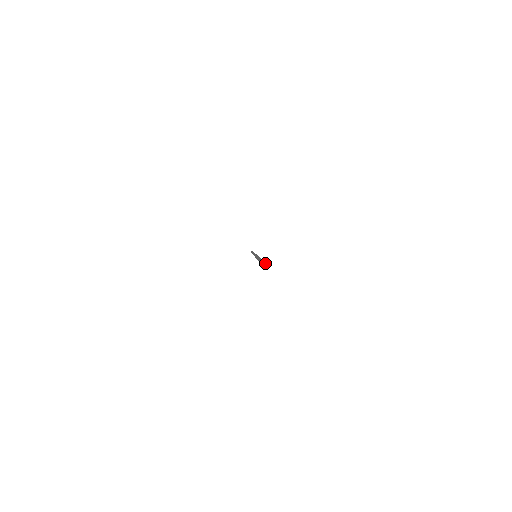
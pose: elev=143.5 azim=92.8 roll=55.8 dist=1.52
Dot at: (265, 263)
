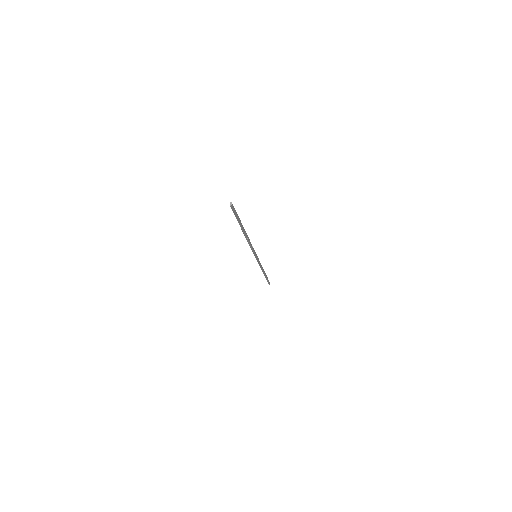
Dot at: (231, 203)
